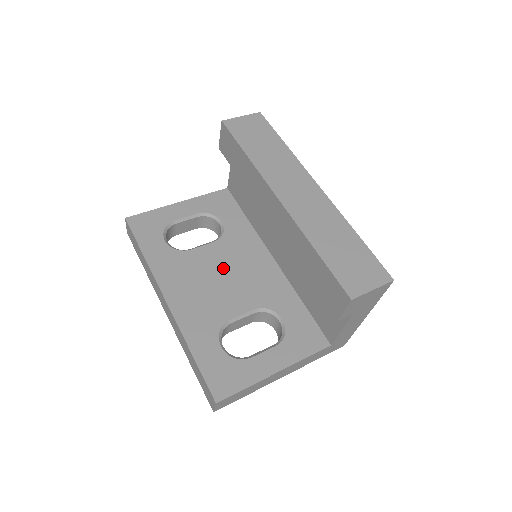
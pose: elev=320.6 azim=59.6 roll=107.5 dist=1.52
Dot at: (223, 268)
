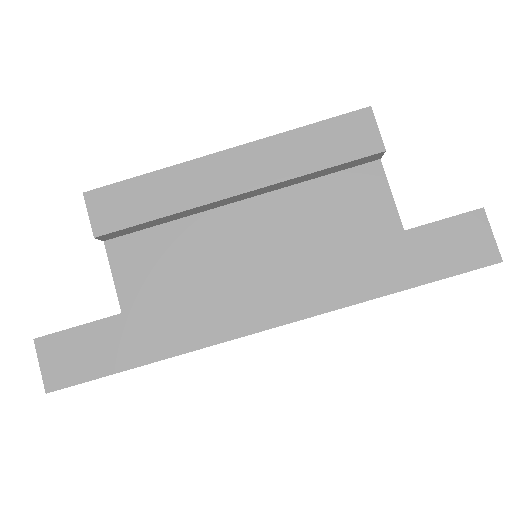
Dot at: occluded
